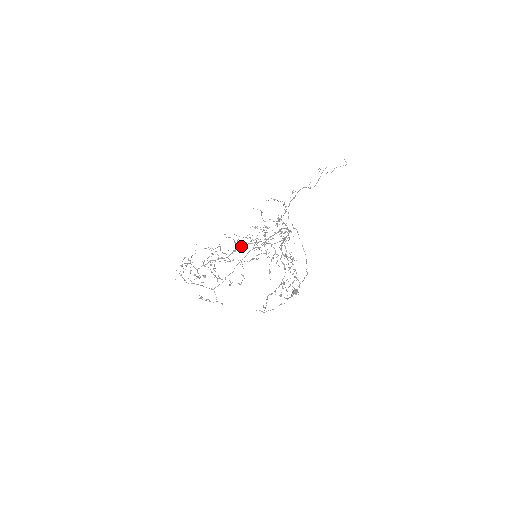
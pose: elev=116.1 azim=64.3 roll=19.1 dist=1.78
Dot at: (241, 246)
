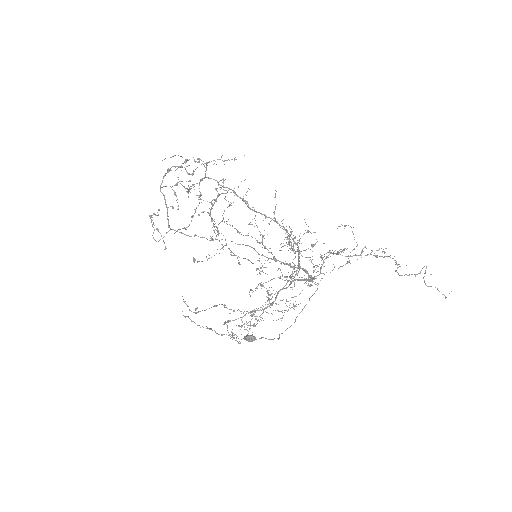
Dot at: (277, 221)
